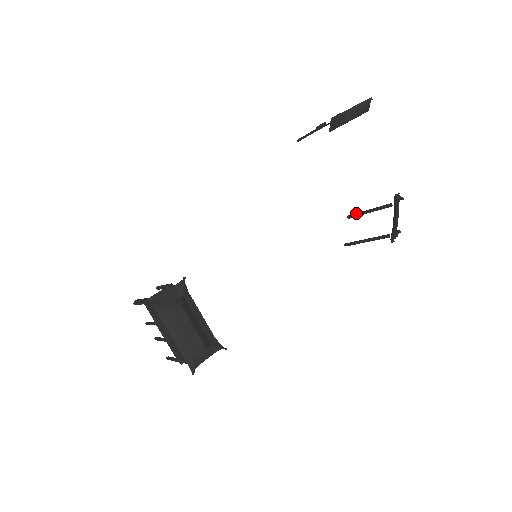
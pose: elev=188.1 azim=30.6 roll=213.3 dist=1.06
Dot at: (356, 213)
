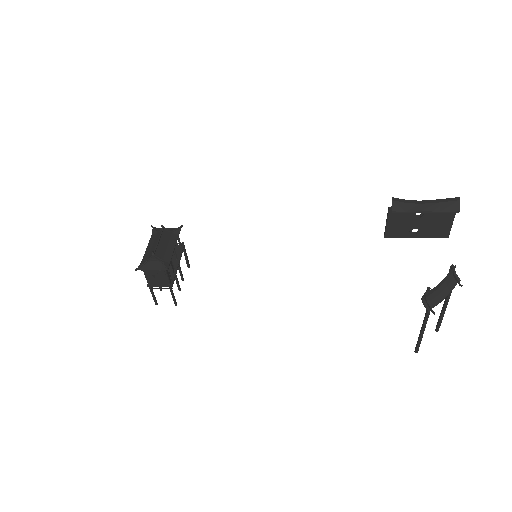
Dot at: (439, 319)
